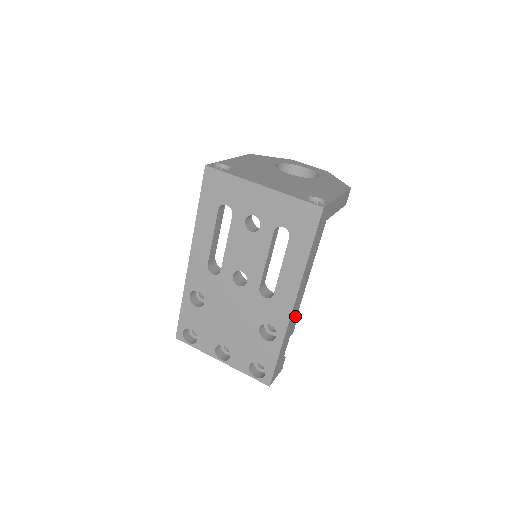
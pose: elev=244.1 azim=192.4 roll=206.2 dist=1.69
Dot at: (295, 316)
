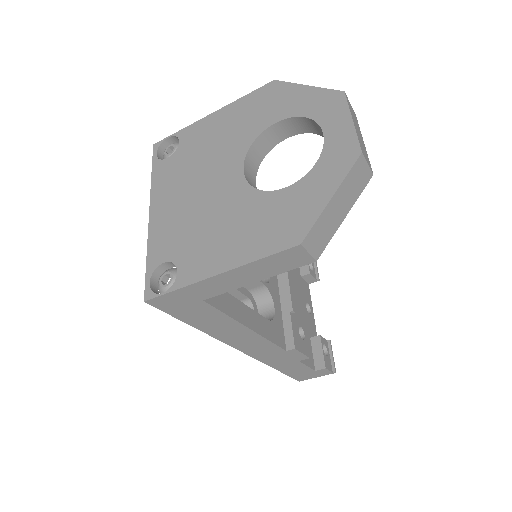
Dot at: (279, 352)
